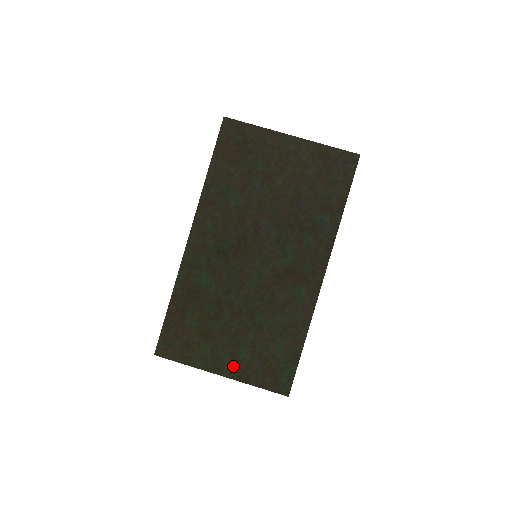
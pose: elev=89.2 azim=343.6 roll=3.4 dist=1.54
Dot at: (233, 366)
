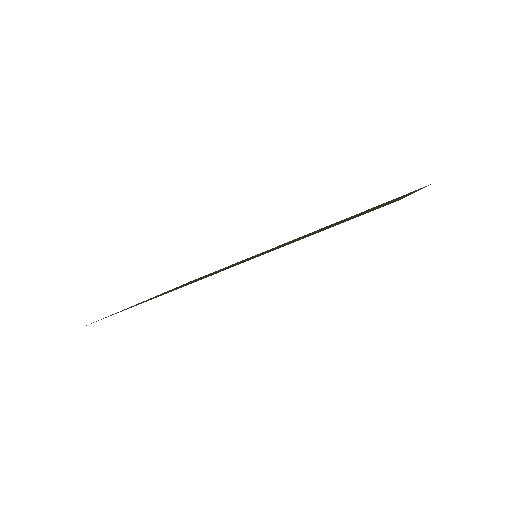
Dot at: occluded
